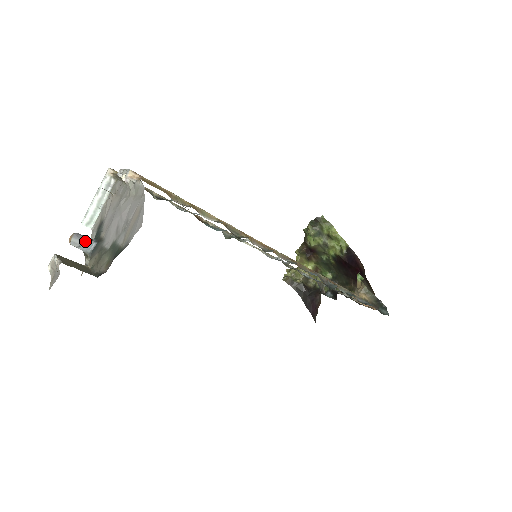
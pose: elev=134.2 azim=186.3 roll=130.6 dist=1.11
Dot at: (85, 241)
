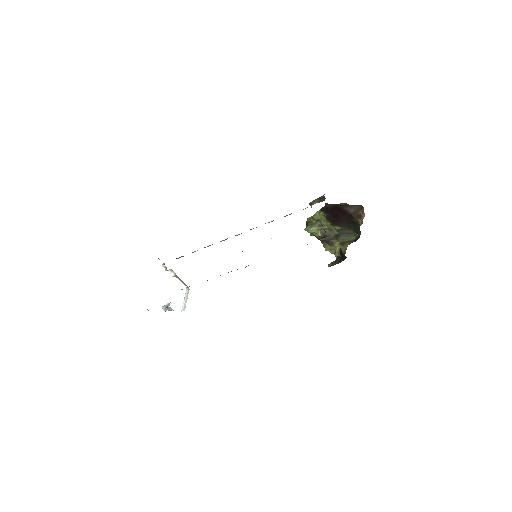
Dot at: (167, 304)
